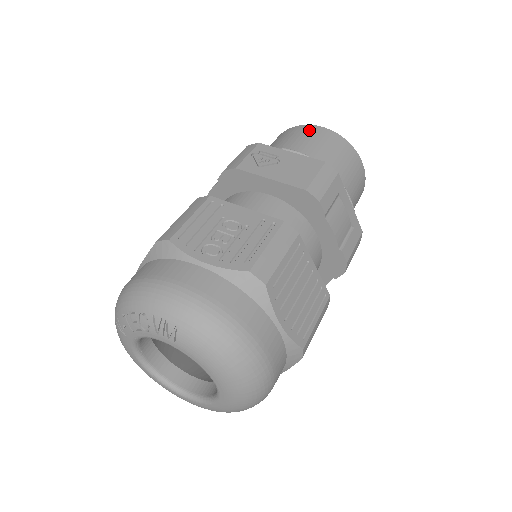
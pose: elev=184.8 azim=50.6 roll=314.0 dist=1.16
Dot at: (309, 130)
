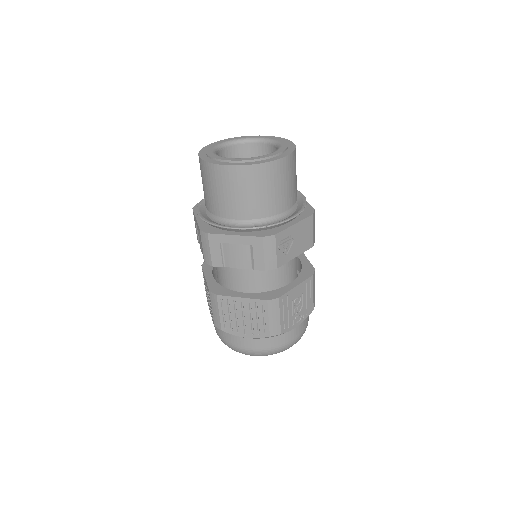
Dot at: (278, 170)
